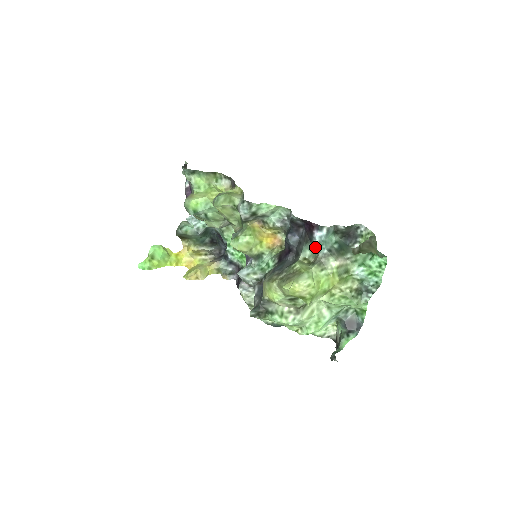
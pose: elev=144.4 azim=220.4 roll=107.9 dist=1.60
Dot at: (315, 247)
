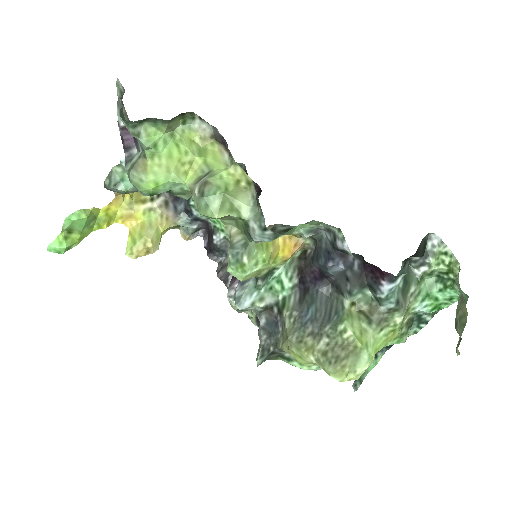
Dot at: (376, 298)
